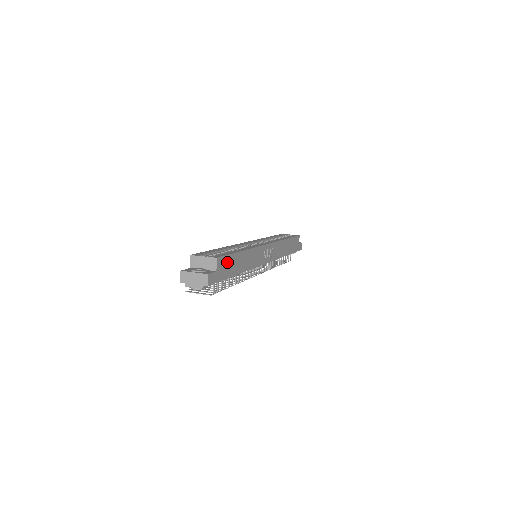
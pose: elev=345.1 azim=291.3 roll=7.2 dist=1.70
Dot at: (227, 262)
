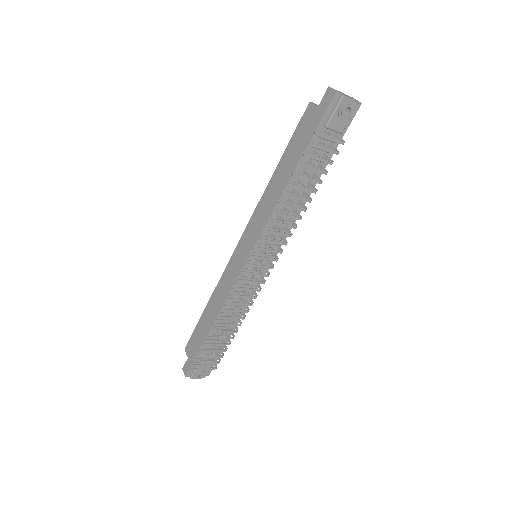
Dot at: occluded
